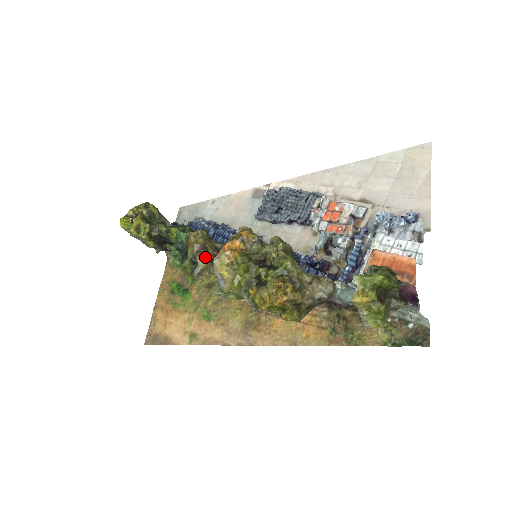
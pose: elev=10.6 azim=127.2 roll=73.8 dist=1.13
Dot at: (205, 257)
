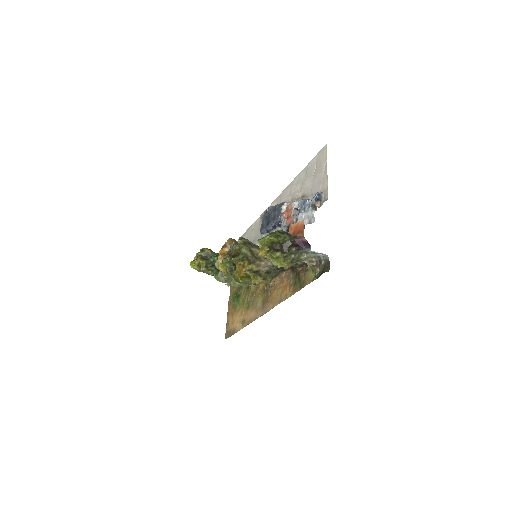
Dot at: occluded
